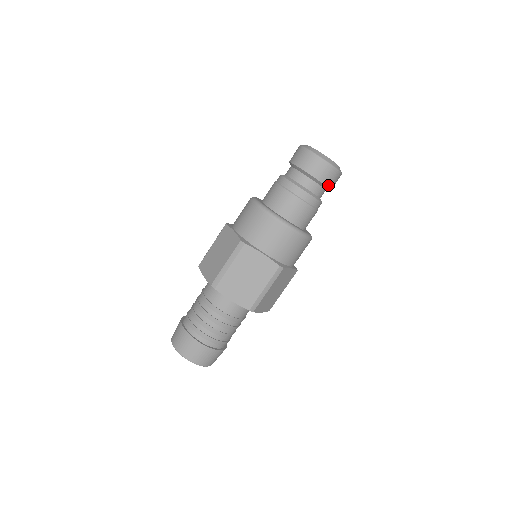
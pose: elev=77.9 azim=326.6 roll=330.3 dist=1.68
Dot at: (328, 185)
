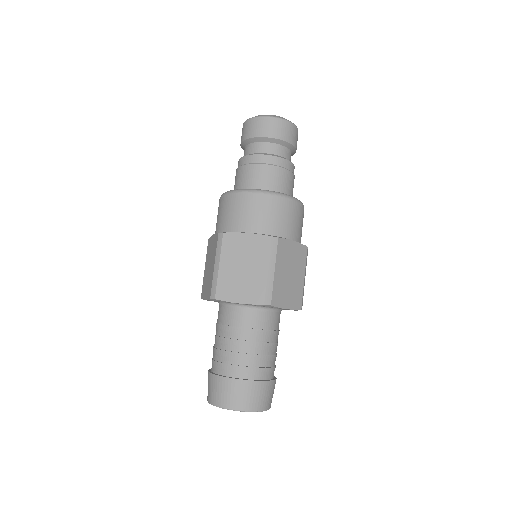
Dot at: (285, 139)
